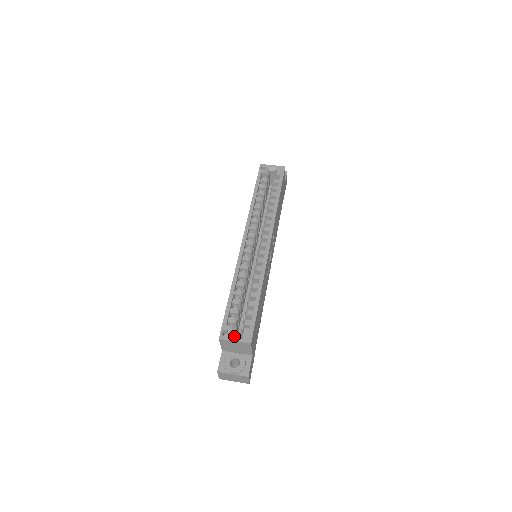
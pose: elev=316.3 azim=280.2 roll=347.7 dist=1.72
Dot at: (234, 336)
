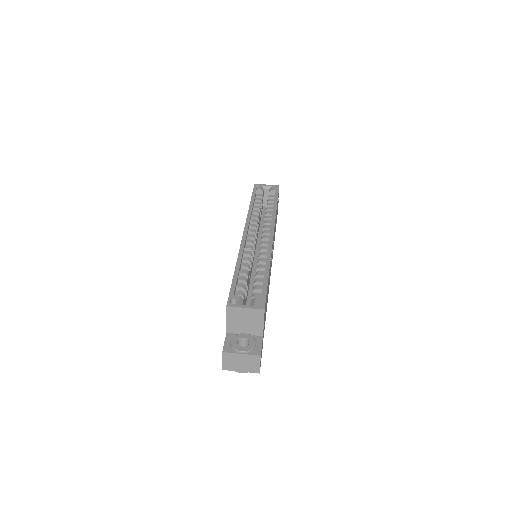
Dot at: (244, 305)
